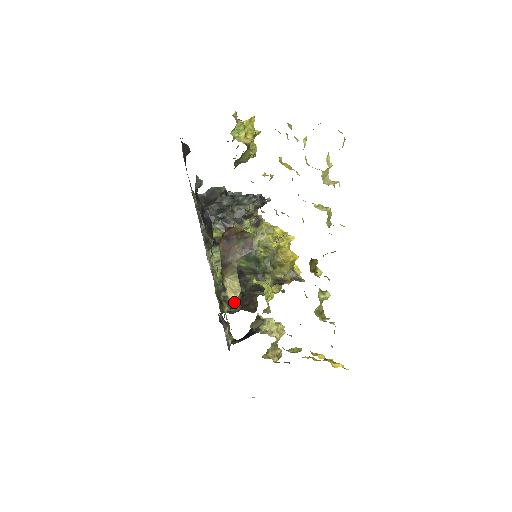
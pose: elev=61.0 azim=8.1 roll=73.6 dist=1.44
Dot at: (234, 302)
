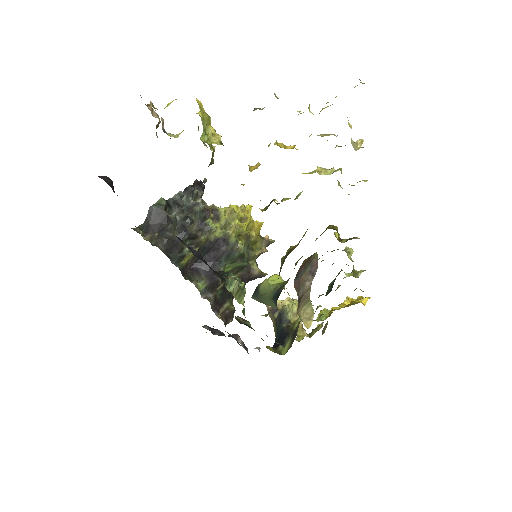
Dot at: (233, 310)
